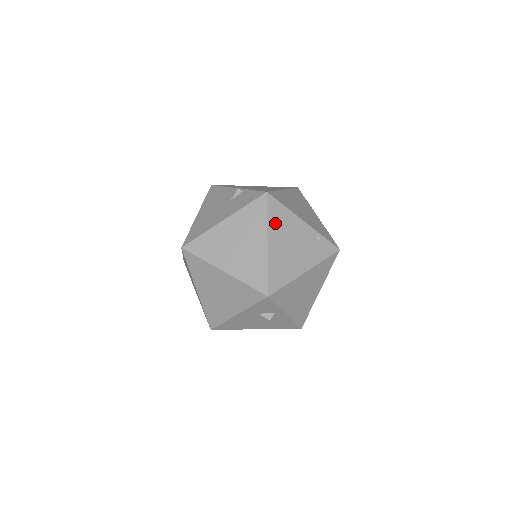
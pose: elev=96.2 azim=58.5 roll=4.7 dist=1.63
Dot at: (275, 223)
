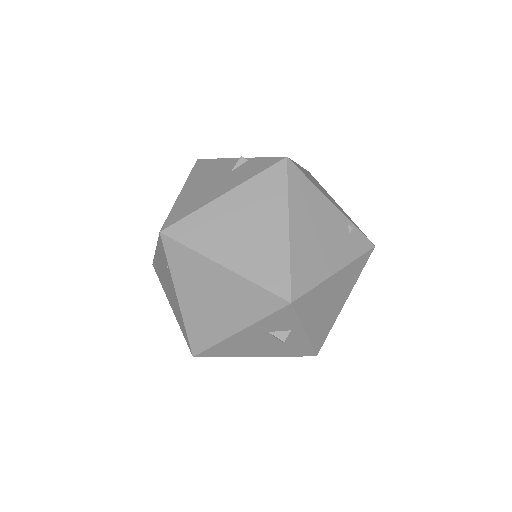
Dot at: (298, 200)
